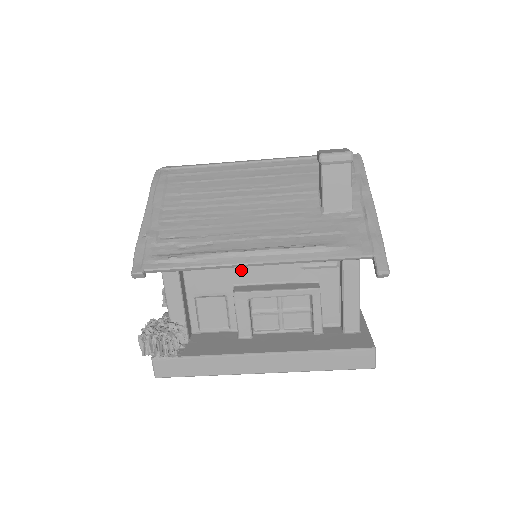
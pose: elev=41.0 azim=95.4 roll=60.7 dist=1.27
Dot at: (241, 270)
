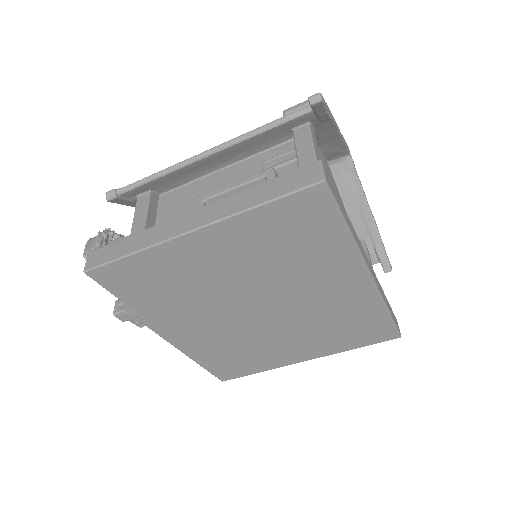
Dot at: occluded
